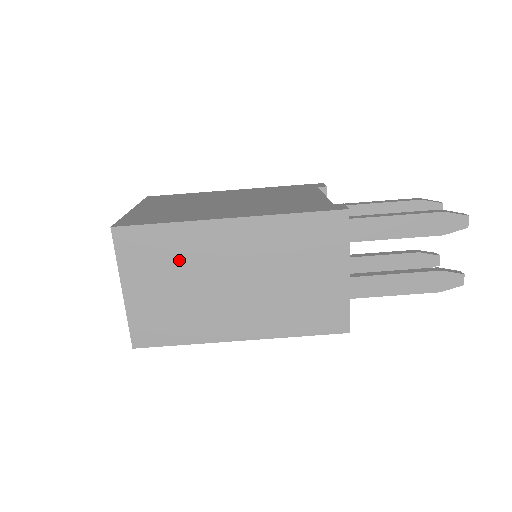
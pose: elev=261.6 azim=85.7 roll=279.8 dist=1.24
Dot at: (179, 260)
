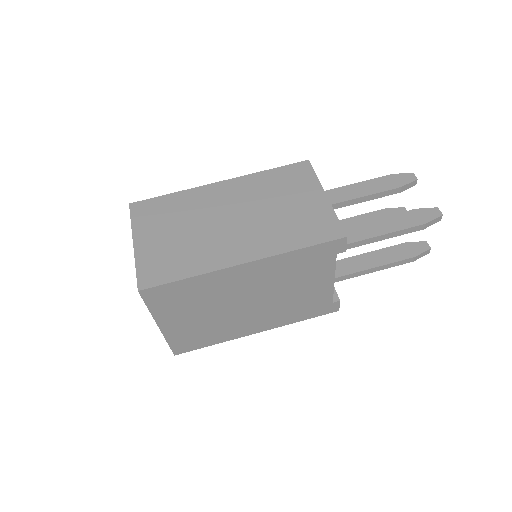
Dot at: (182, 214)
